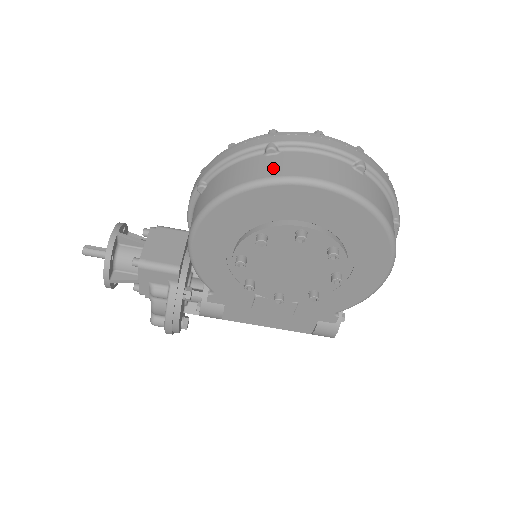
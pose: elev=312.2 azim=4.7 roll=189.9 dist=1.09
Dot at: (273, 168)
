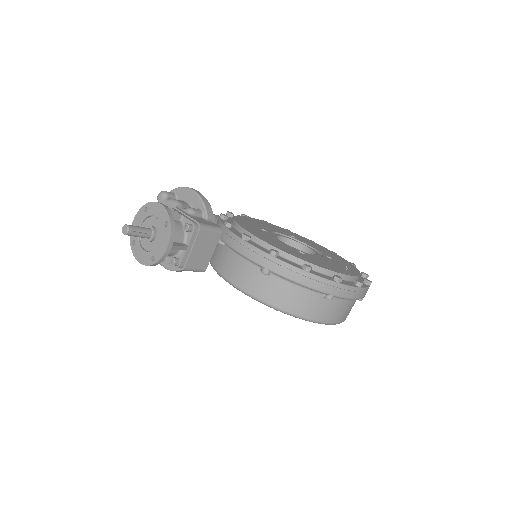
Dot at: (321, 313)
